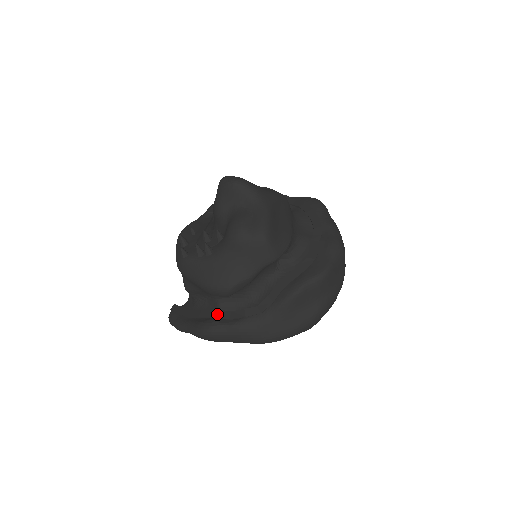
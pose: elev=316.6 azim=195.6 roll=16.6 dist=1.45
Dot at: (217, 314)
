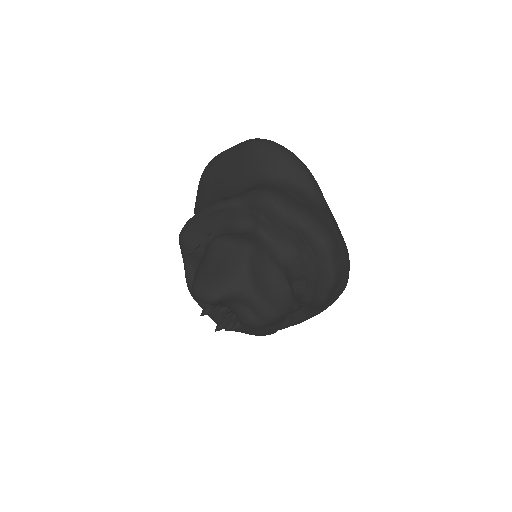
Dot at: occluded
